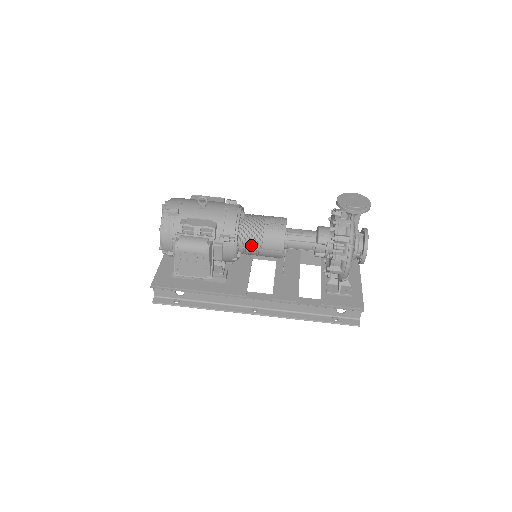
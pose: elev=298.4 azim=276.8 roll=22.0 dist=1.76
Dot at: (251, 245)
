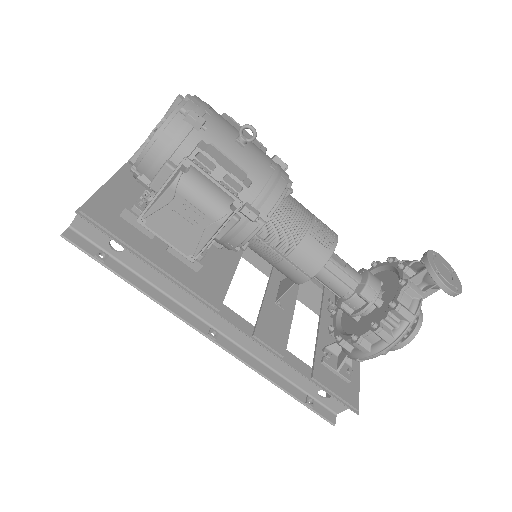
Dot at: (274, 243)
